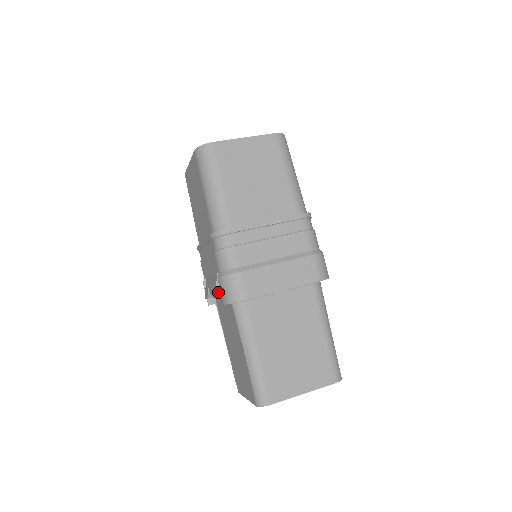
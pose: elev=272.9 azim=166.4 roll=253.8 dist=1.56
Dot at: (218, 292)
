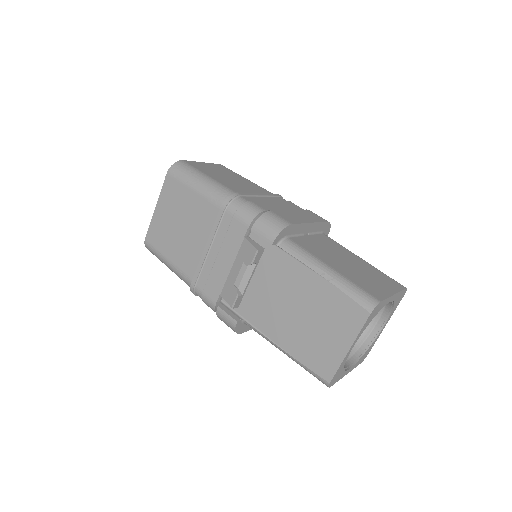
Dot at: (257, 247)
